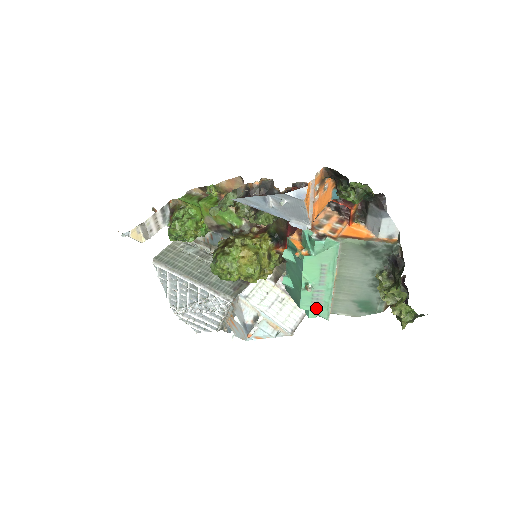
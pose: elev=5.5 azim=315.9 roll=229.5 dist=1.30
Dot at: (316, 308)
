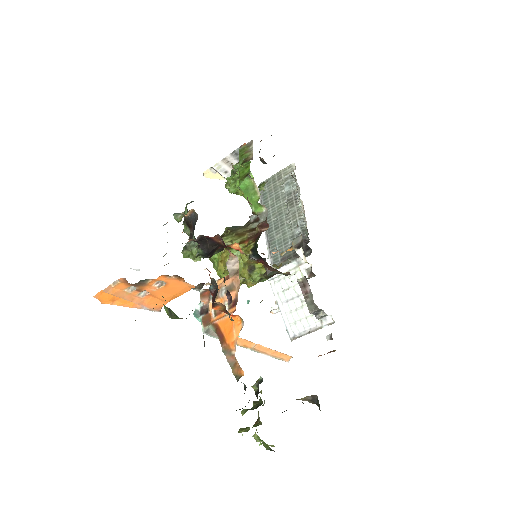
Dot at: occluded
